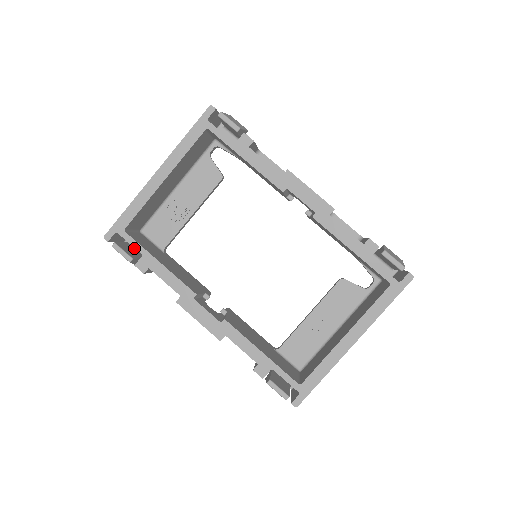
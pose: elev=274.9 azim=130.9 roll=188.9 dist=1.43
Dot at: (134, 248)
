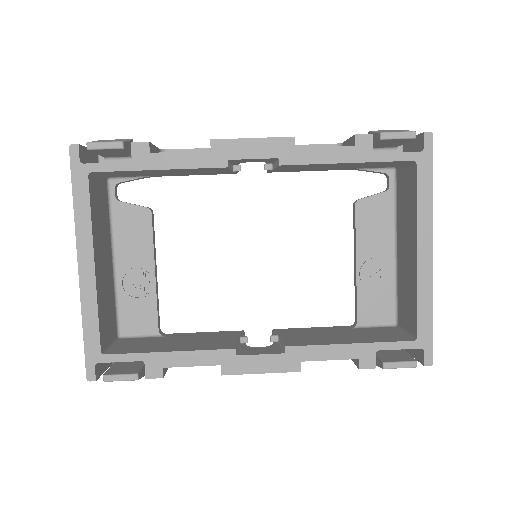
Dot at: occluded
